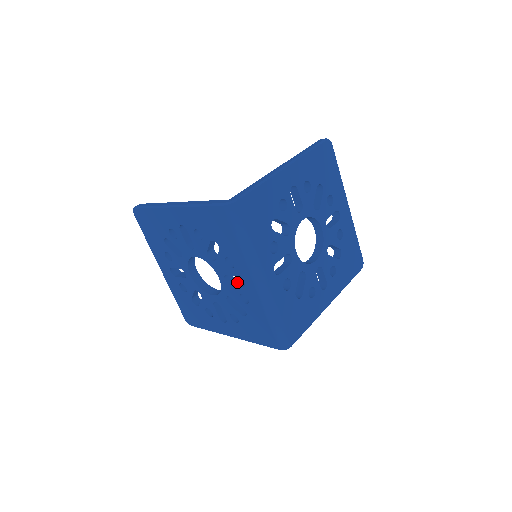
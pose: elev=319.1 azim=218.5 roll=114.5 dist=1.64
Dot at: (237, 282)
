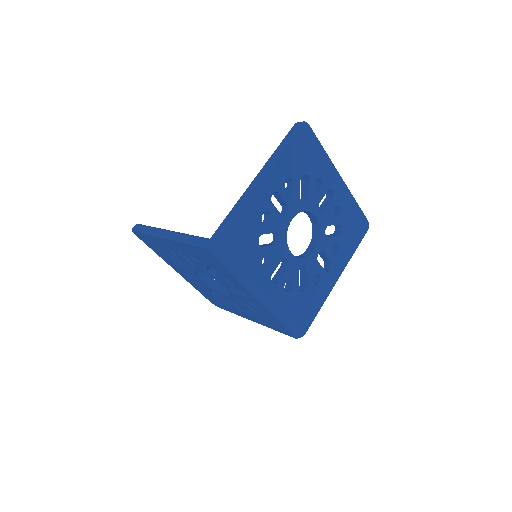
Dot at: occluded
